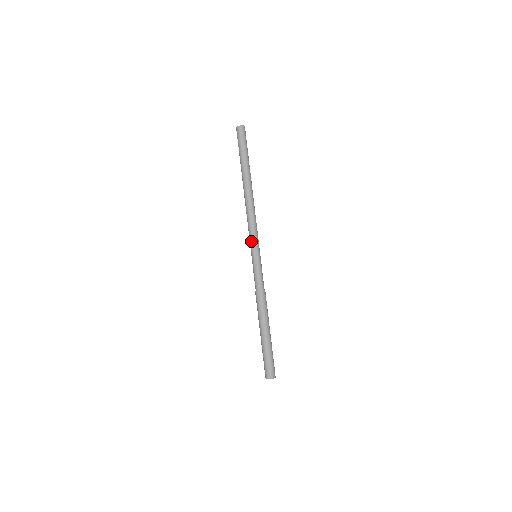
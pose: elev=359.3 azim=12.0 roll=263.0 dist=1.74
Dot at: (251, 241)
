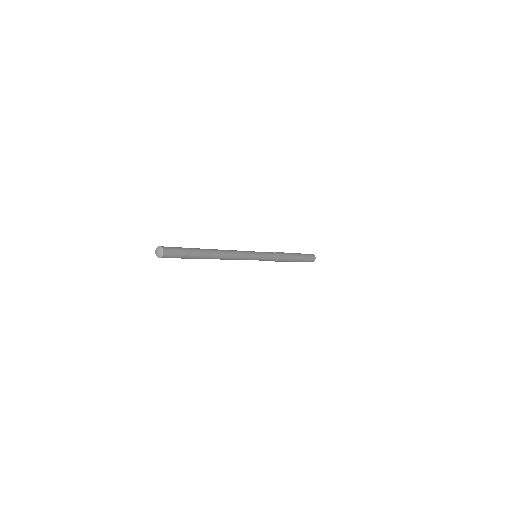
Dot at: occluded
